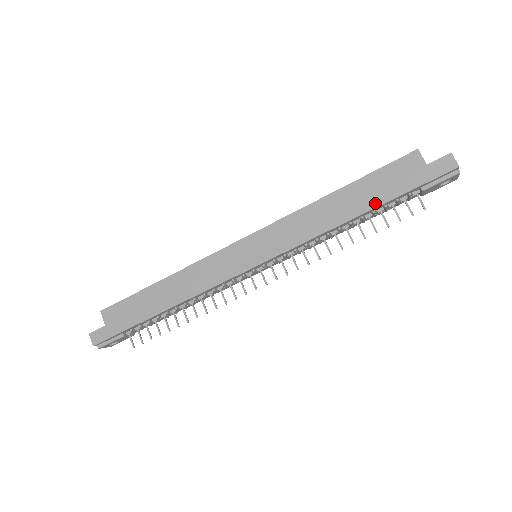
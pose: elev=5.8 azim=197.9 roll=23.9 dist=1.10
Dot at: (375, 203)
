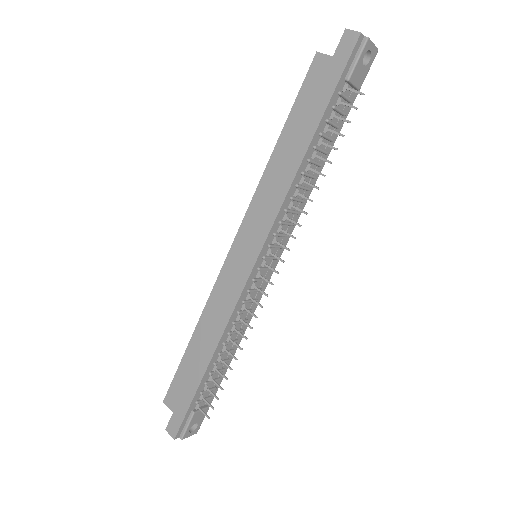
Dot at: (314, 125)
